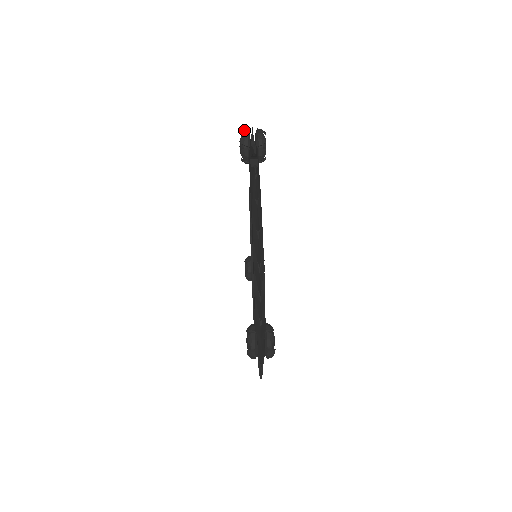
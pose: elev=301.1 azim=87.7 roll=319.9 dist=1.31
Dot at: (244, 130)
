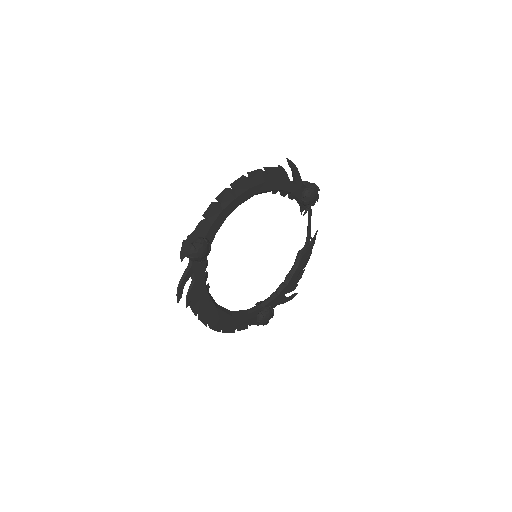
Dot at: (309, 182)
